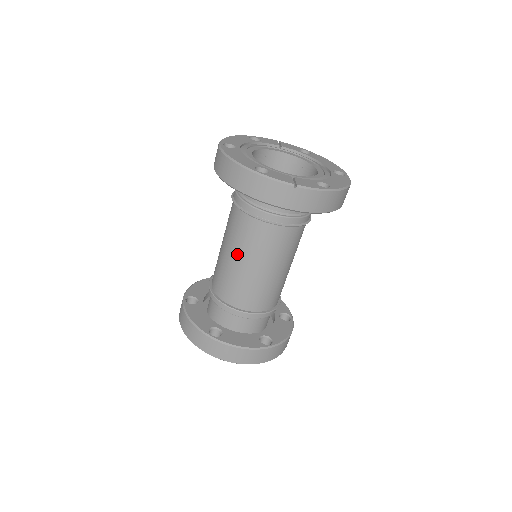
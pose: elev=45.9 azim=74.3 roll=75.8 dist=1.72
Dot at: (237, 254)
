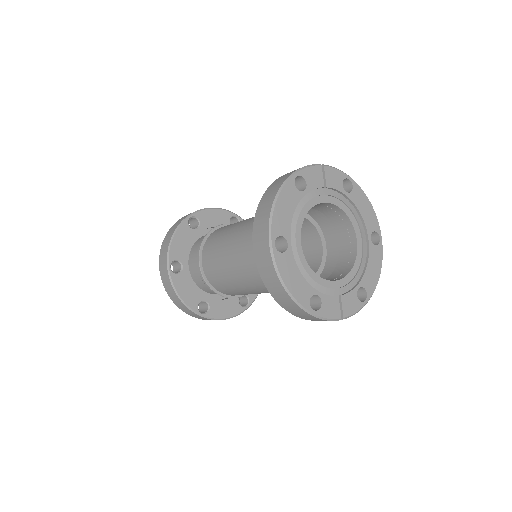
Dot at: (247, 286)
